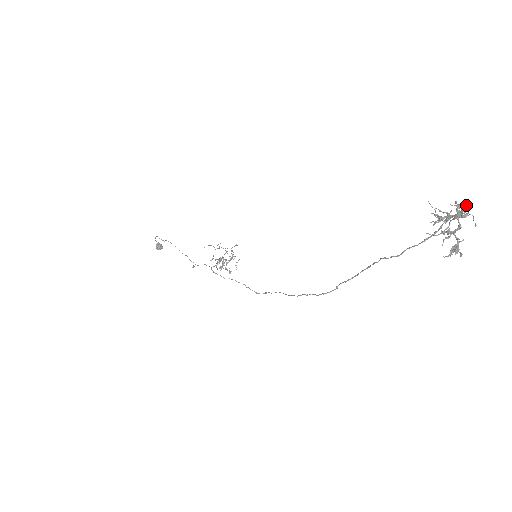
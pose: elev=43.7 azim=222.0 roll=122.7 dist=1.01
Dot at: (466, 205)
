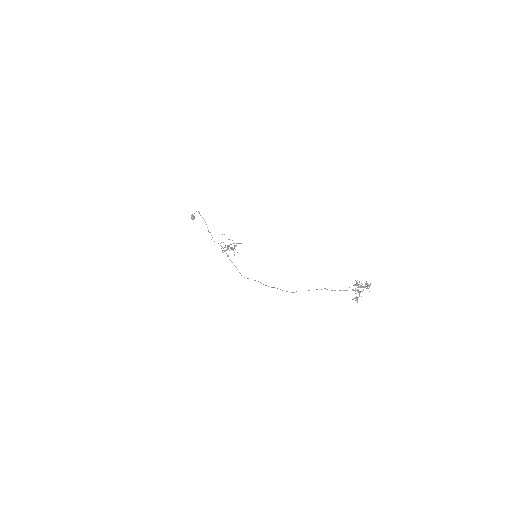
Dot at: (370, 285)
